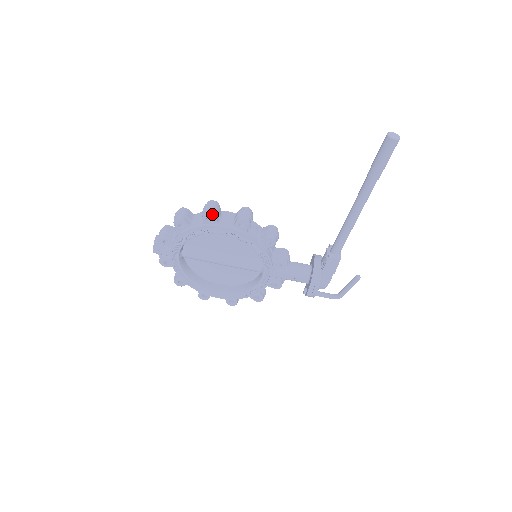
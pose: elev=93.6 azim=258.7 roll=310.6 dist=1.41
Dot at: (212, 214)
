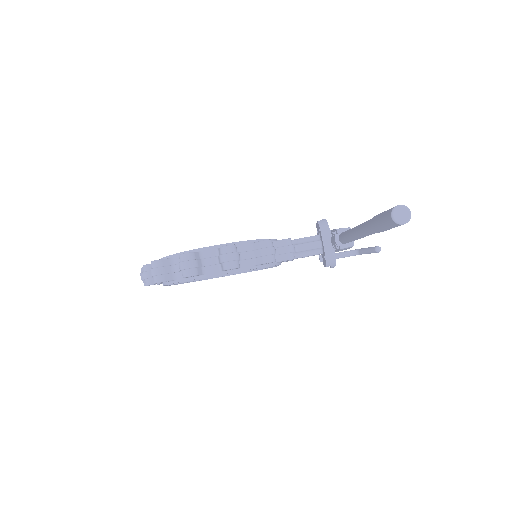
Dot at: occluded
